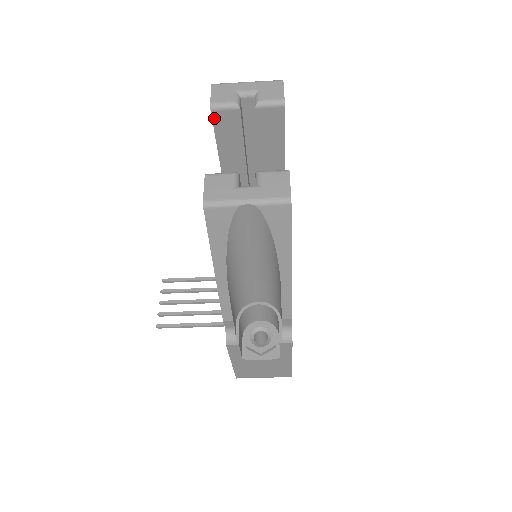
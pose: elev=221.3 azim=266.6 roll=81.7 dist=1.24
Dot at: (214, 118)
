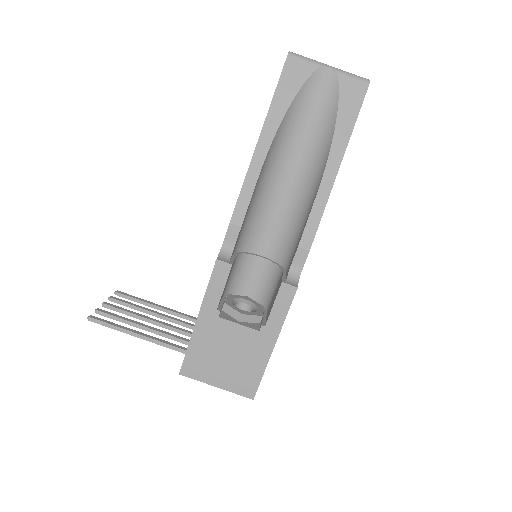
Dot at: occluded
